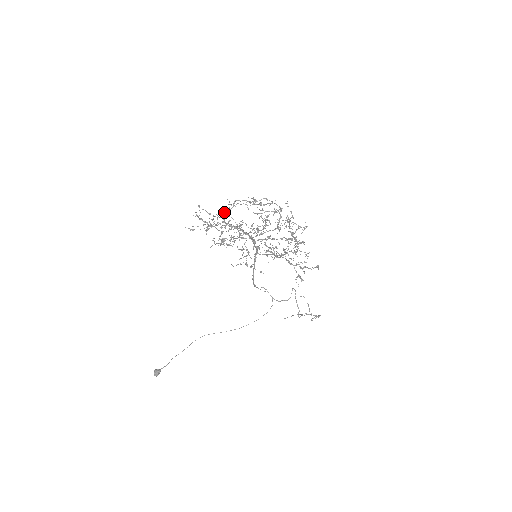
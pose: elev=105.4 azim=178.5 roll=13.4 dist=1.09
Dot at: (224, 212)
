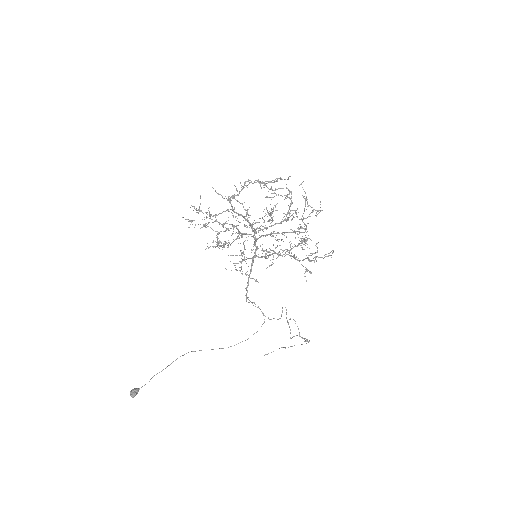
Dot at: (233, 195)
